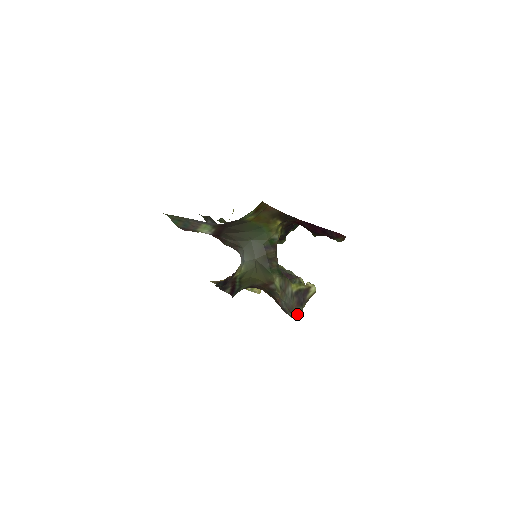
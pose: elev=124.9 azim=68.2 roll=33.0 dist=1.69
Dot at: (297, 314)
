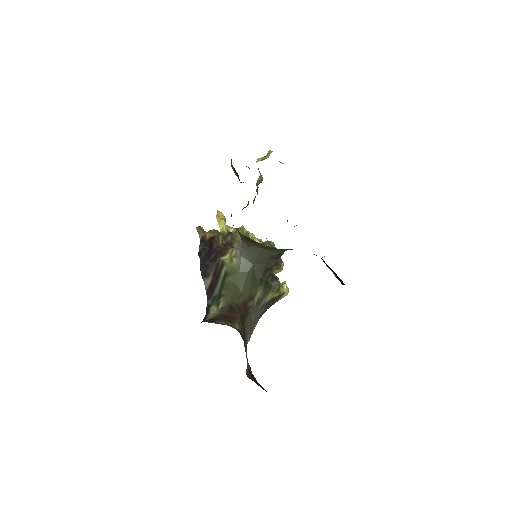
Dot at: occluded
